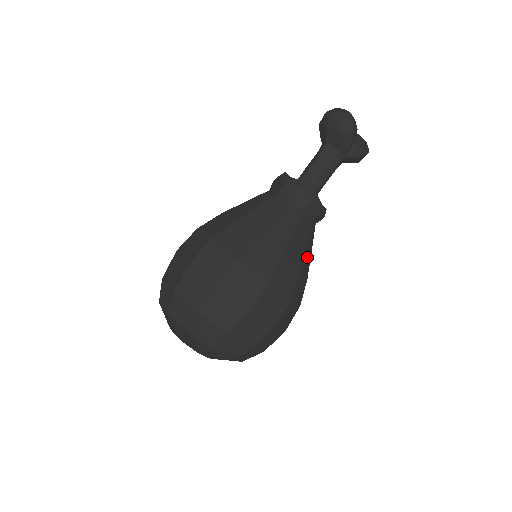
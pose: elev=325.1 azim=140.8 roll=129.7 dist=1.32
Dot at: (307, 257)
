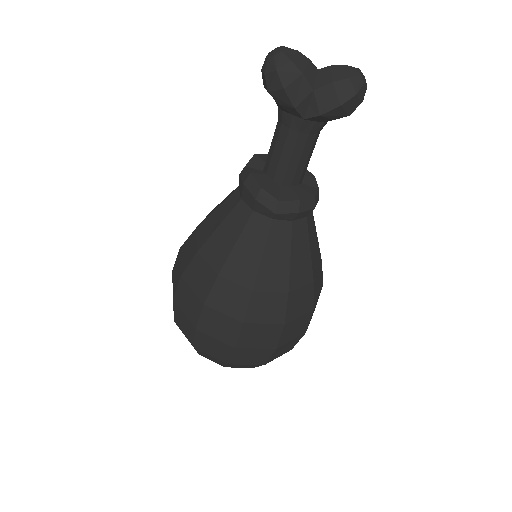
Dot at: (273, 269)
